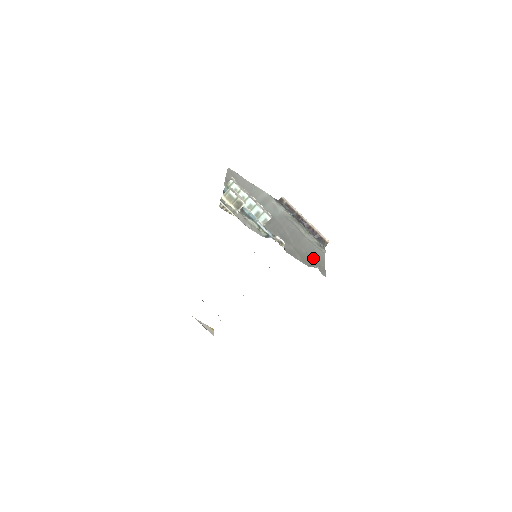
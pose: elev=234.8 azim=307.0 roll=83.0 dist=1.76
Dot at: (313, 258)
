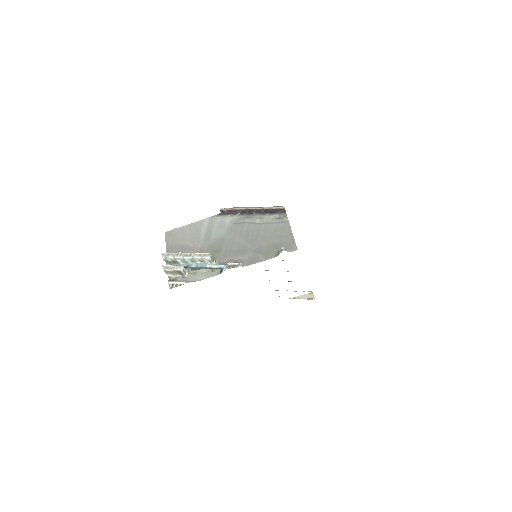
Dot at: (277, 241)
